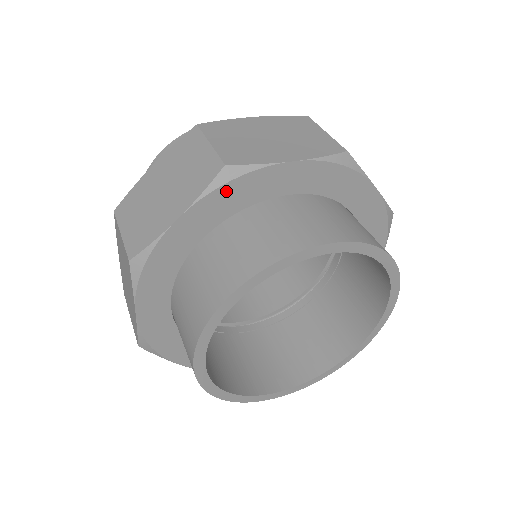
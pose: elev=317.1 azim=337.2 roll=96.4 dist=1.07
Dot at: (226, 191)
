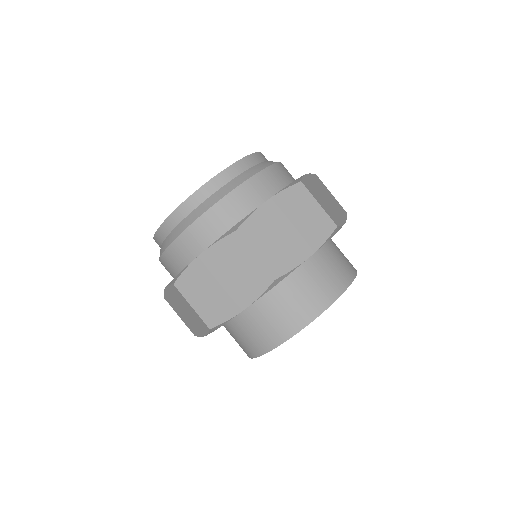
Dot at: occluded
